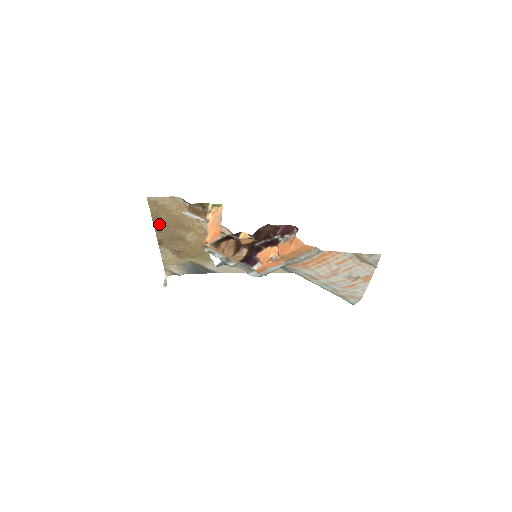
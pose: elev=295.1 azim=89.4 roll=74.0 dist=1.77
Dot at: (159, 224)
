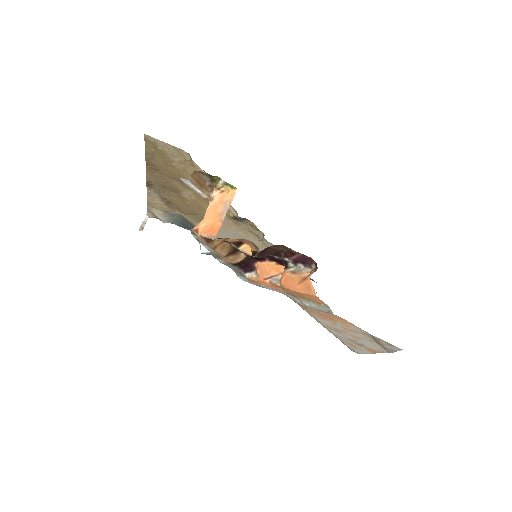
Dot at: (153, 166)
